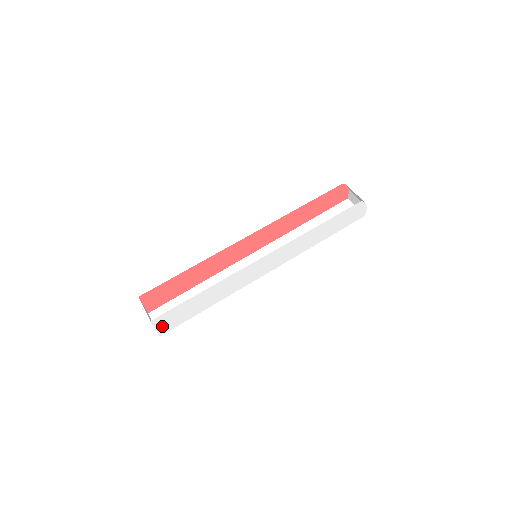
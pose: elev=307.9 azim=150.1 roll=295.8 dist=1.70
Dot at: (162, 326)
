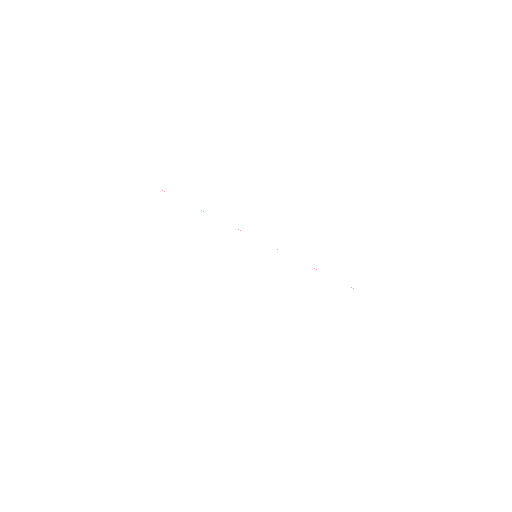
Dot at: (151, 207)
